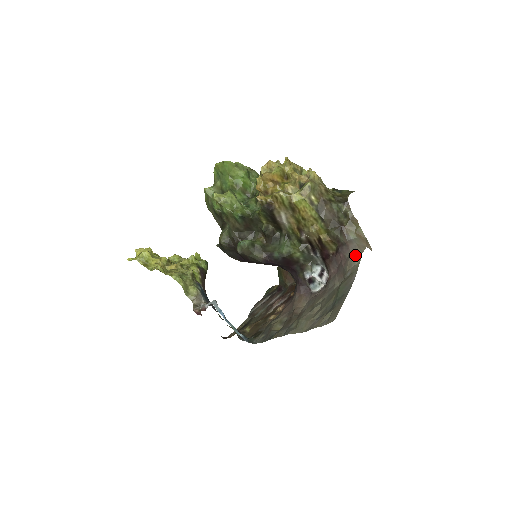
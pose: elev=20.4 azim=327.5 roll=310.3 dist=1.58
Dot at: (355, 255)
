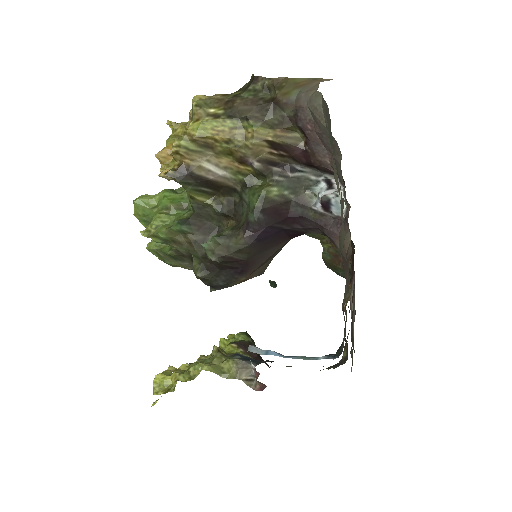
Dot at: (313, 100)
